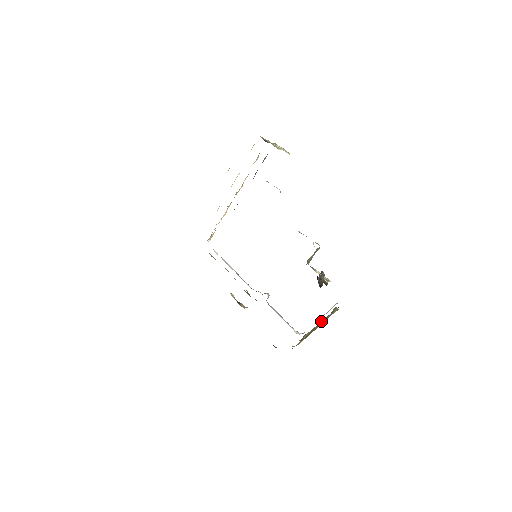
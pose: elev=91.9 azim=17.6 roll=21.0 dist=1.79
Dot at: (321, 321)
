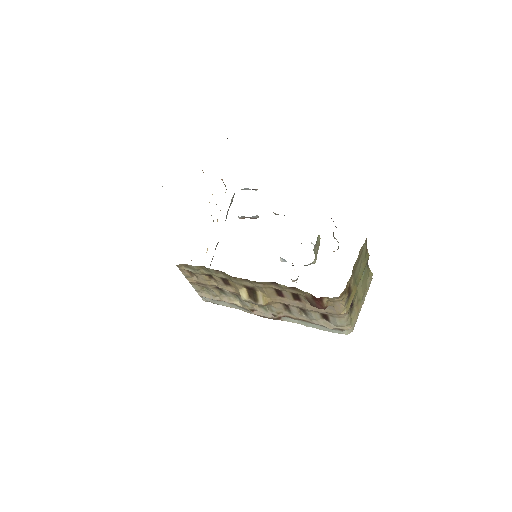
Dot at: (361, 277)
